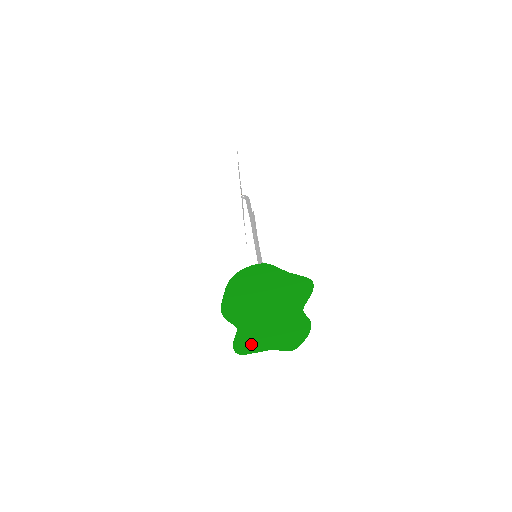
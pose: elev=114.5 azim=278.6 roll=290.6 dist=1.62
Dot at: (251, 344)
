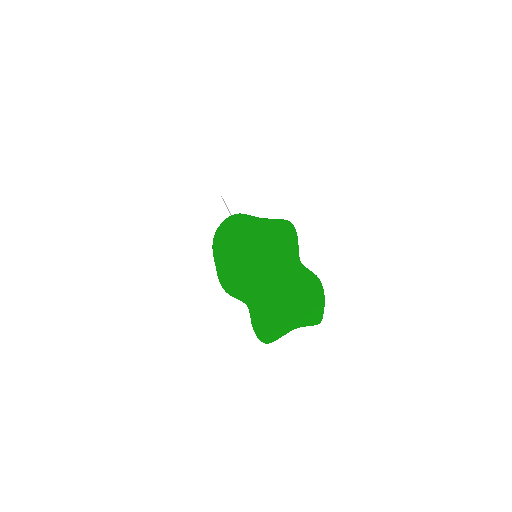
Dot at: (271, 325)
